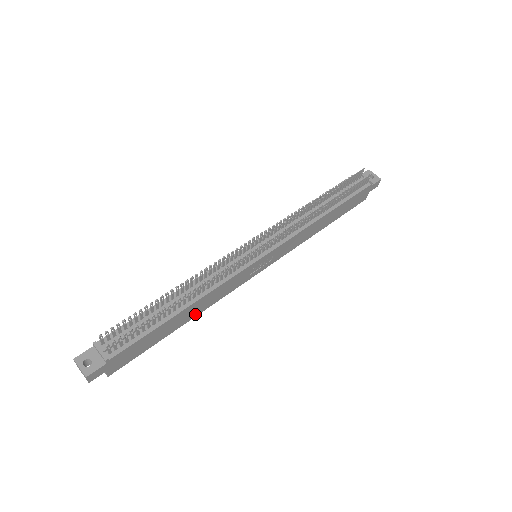
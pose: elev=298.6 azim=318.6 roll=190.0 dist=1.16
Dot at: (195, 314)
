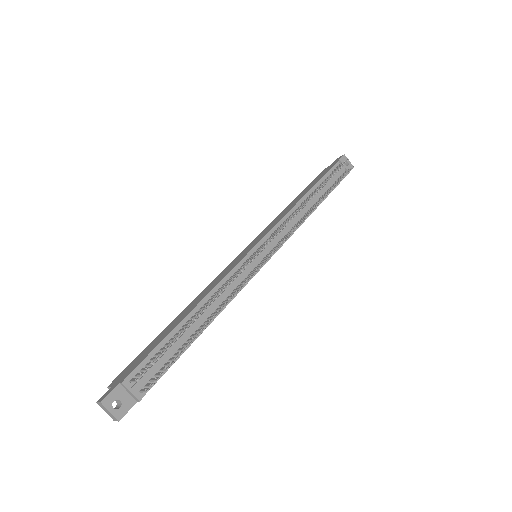
Dot at: occluded
